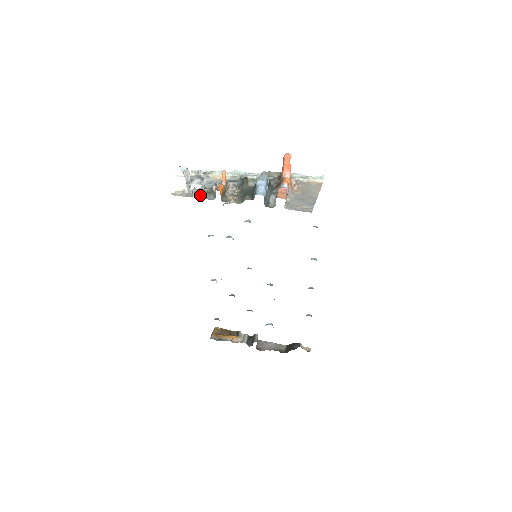
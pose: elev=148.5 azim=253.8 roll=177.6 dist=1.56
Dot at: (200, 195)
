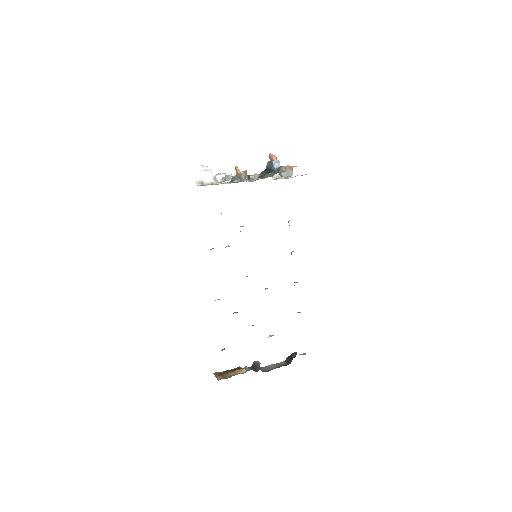
Dot at: (233, 178)
